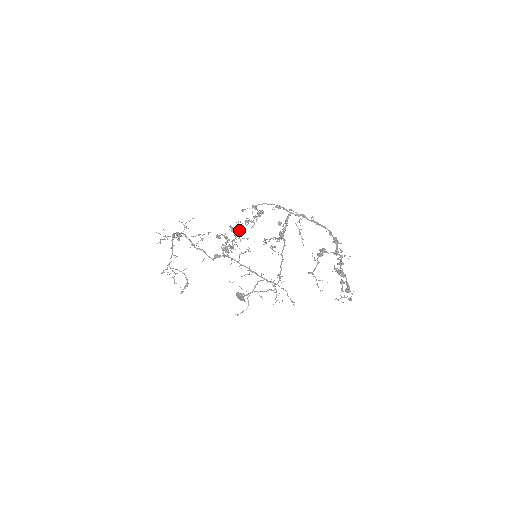
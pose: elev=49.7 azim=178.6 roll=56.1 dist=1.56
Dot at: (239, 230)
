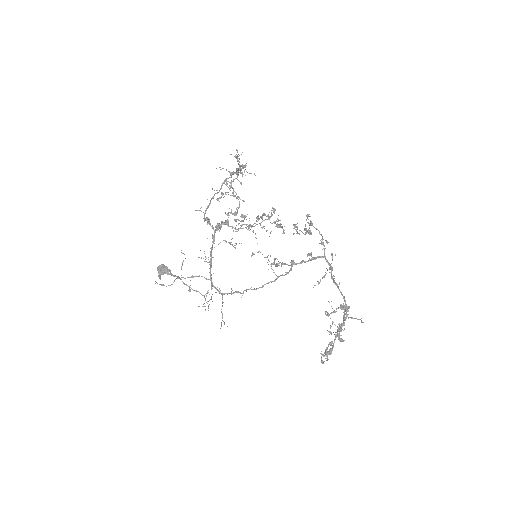
Dot at: (277, 224)
